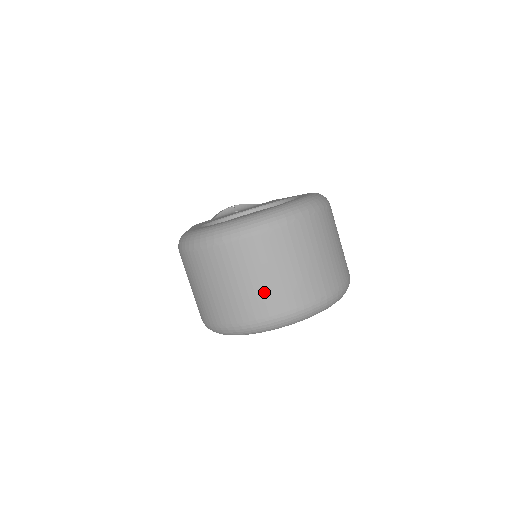
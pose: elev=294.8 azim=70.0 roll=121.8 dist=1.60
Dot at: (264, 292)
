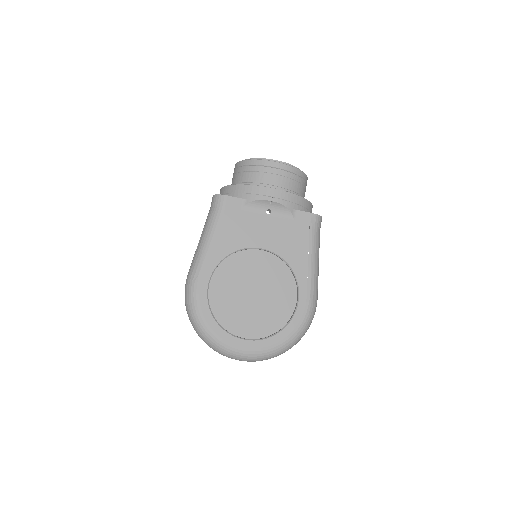
Dot at: occluded
